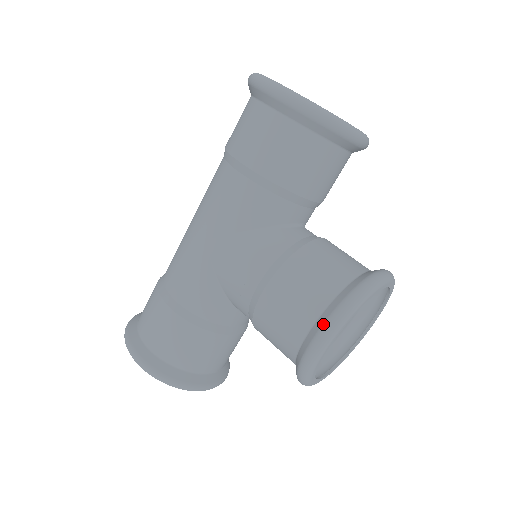
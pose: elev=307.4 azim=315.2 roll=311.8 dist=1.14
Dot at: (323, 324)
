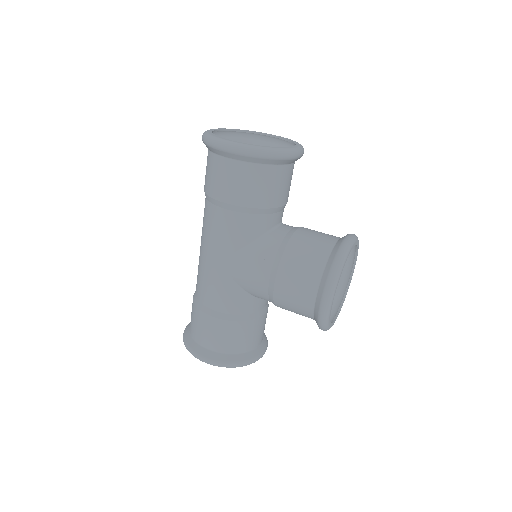
Dot at: (323, 290)
